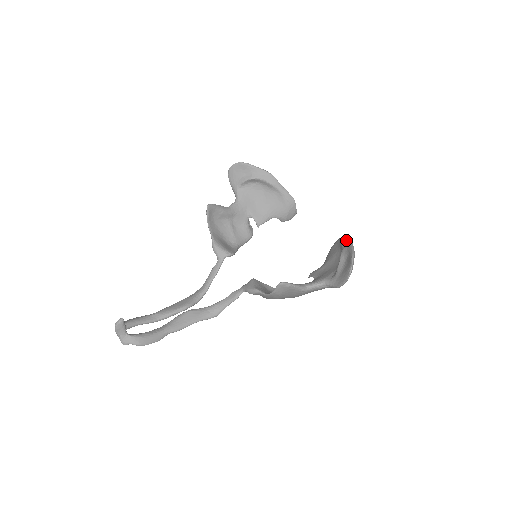
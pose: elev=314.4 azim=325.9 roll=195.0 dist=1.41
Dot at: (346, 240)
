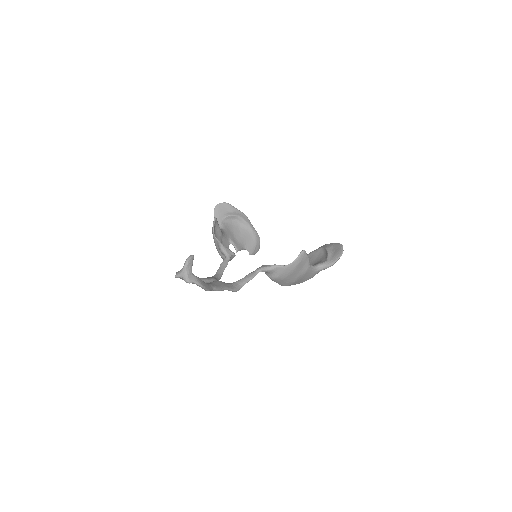
Dot at: (321, 246)
